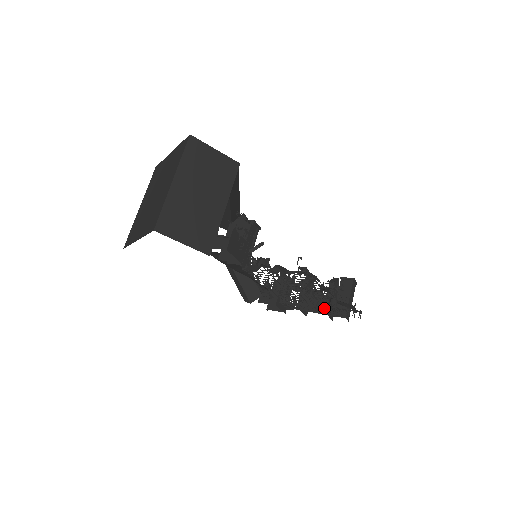
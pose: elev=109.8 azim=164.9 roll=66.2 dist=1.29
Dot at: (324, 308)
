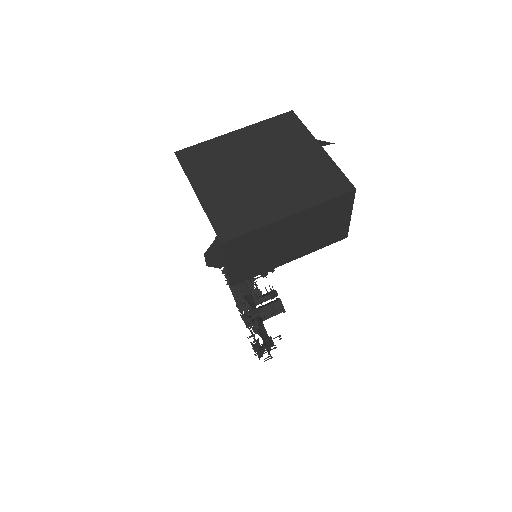
Dot at: occluded
